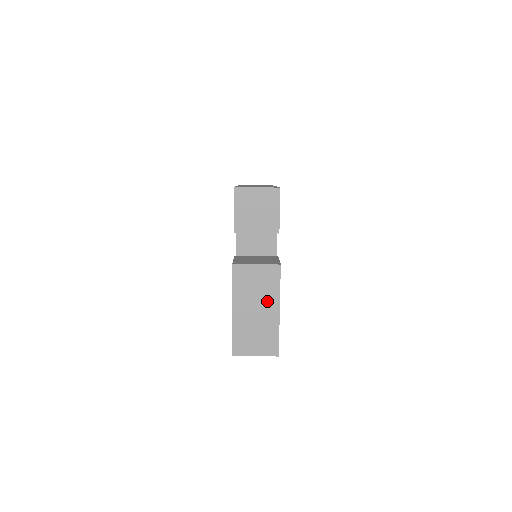
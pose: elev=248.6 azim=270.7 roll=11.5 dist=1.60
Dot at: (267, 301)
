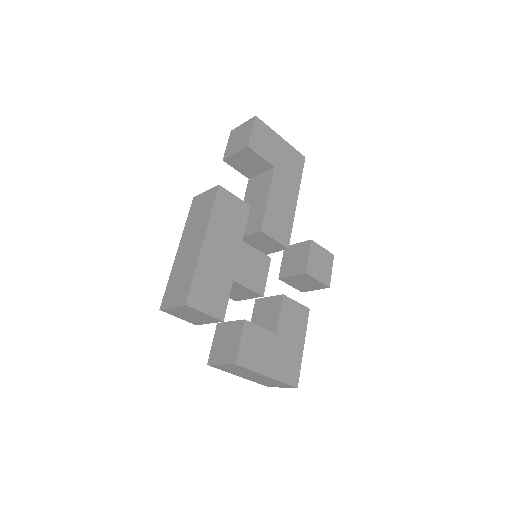
Dot at: (253, 374)
